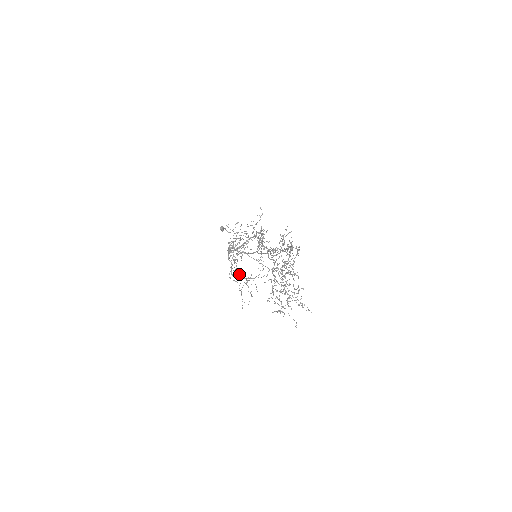
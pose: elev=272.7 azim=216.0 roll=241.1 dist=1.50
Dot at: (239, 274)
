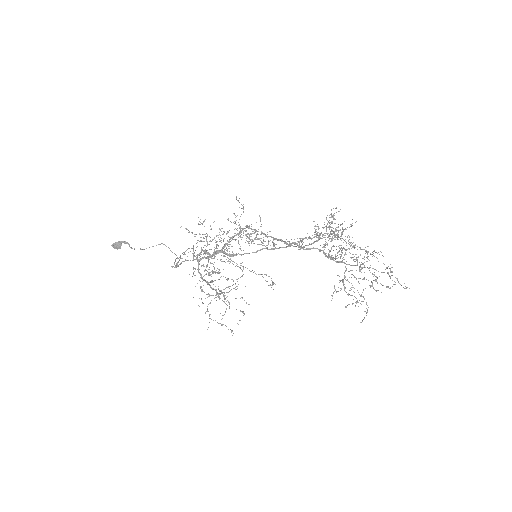
Dot at: occluded
